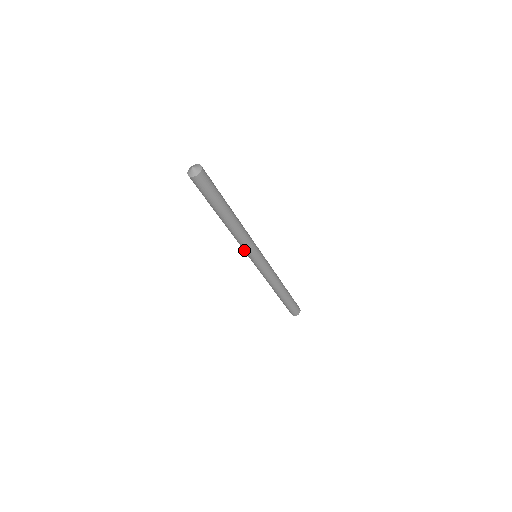
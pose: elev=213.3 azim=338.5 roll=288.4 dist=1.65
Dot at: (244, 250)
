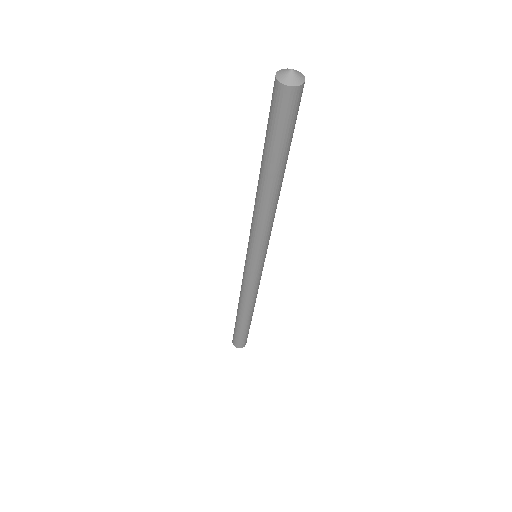
Dot at: (252, 241)
